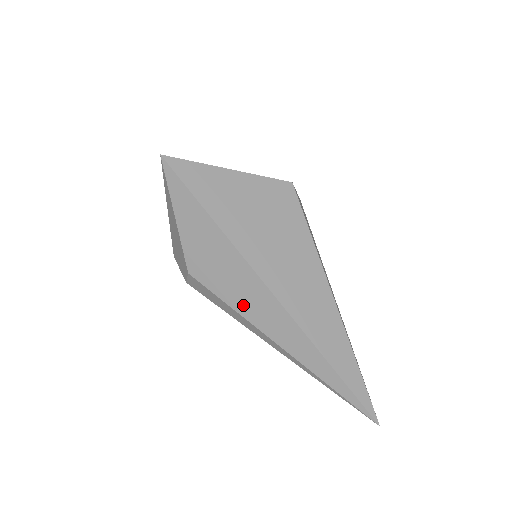
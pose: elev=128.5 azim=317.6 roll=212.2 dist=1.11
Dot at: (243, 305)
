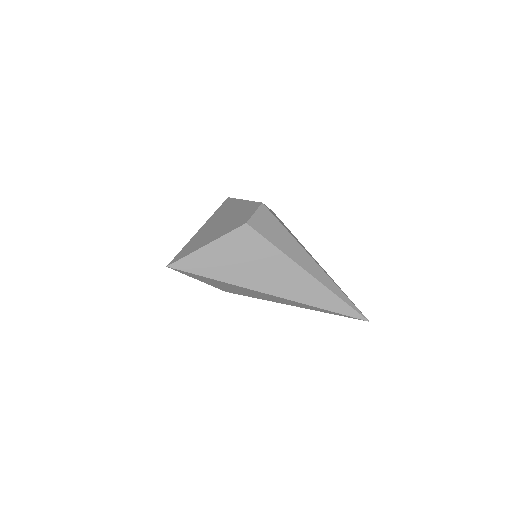
Dot at: (263, 298)
